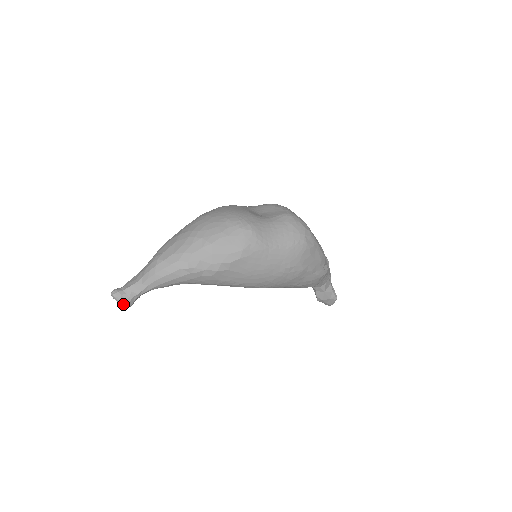
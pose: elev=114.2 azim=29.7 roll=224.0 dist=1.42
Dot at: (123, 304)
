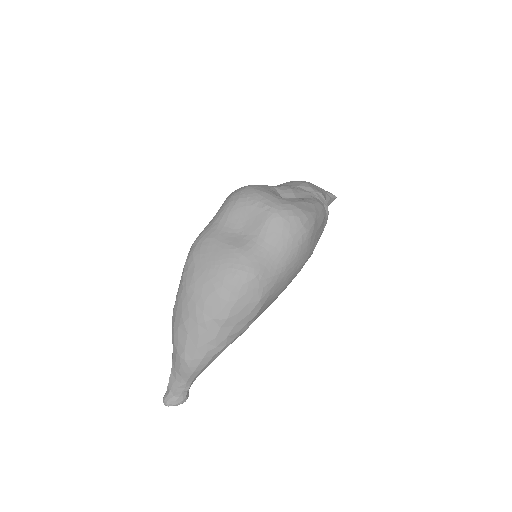
Dot at: (182, 403)
